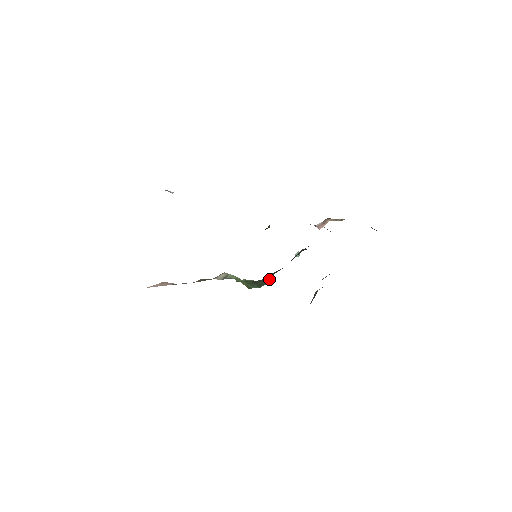
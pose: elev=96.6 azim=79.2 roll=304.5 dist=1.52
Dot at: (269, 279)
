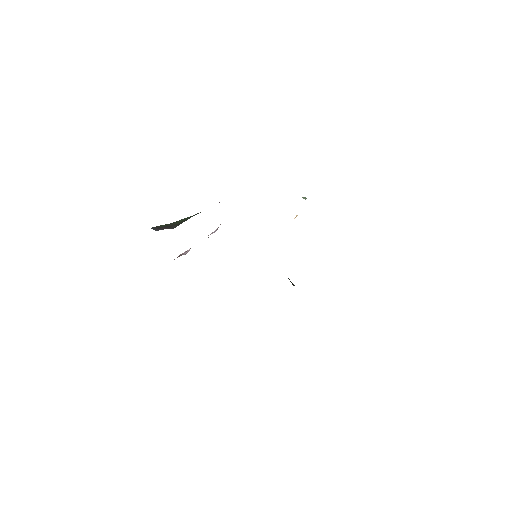
Dot at: occluded
